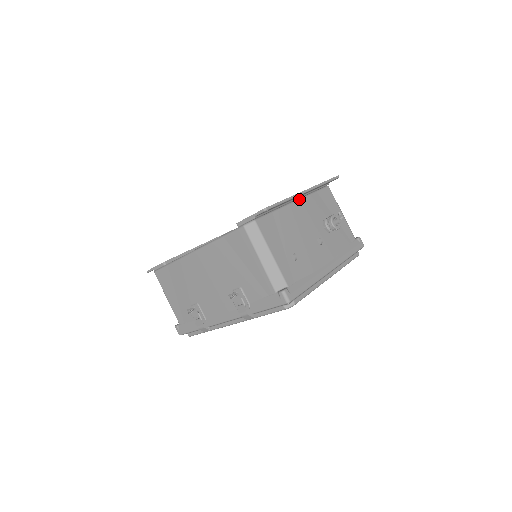
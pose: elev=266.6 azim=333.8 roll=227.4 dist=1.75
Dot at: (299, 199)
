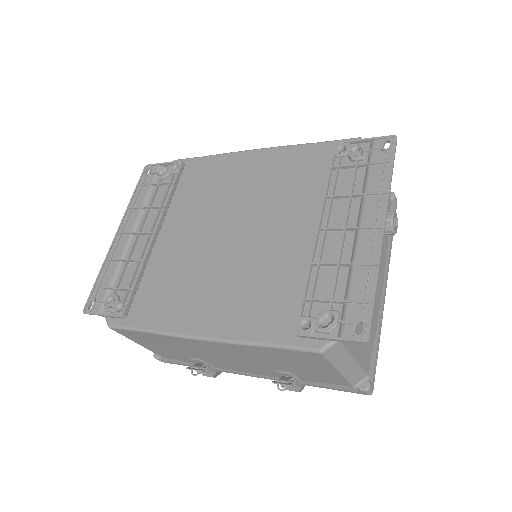
Dot at: (358, 223)
